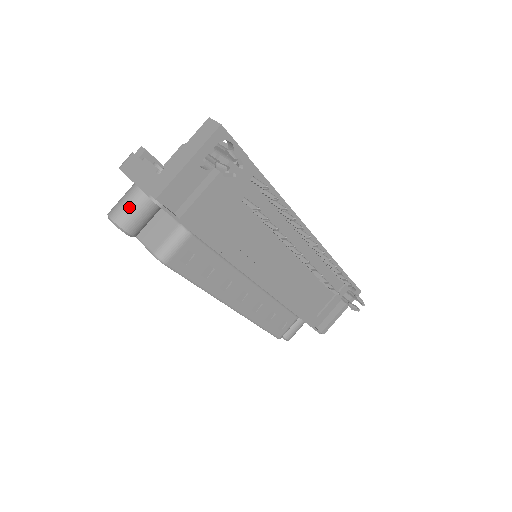
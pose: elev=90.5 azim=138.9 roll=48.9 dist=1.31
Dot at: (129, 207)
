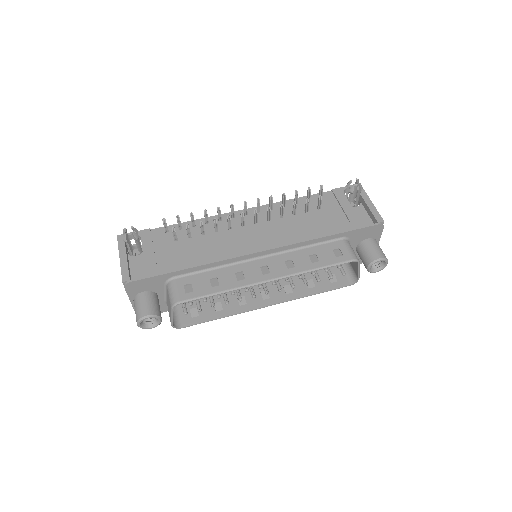
Dot at: (136, 309)
